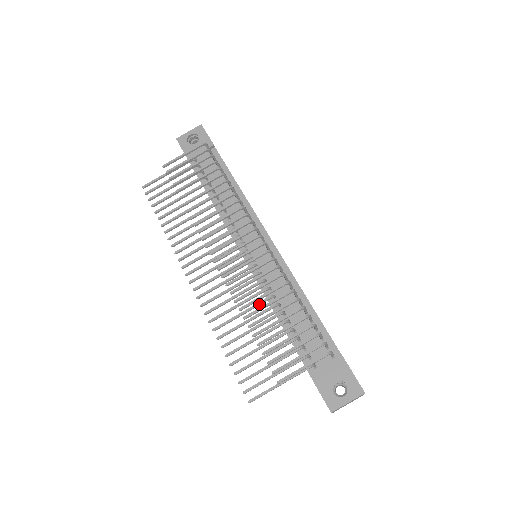
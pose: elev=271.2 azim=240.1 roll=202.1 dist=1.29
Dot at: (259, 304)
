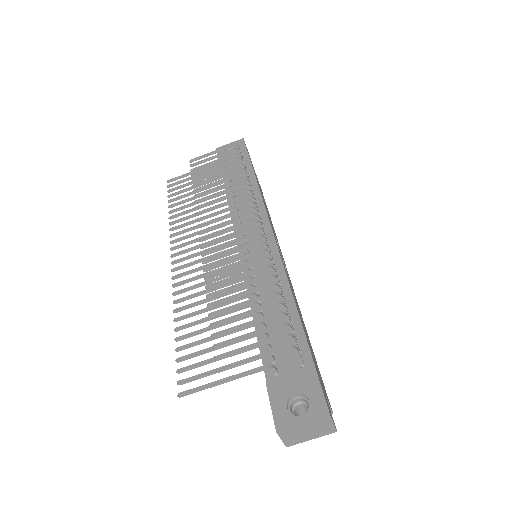
Dot at: (233, 290)
